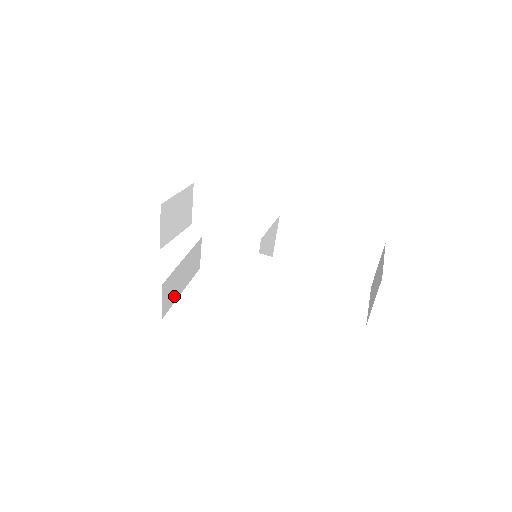
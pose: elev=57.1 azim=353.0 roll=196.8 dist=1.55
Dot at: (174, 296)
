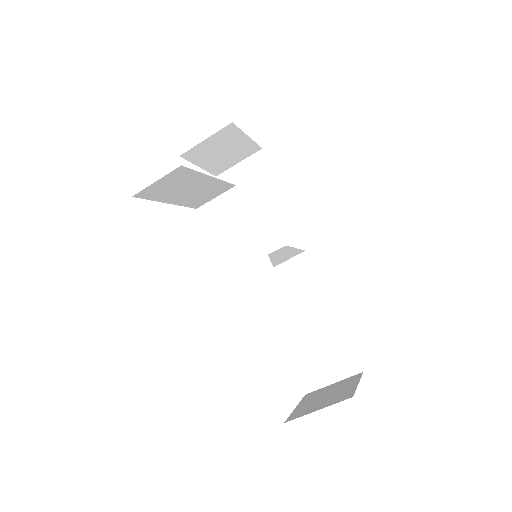
Dot at: (163, 195)
